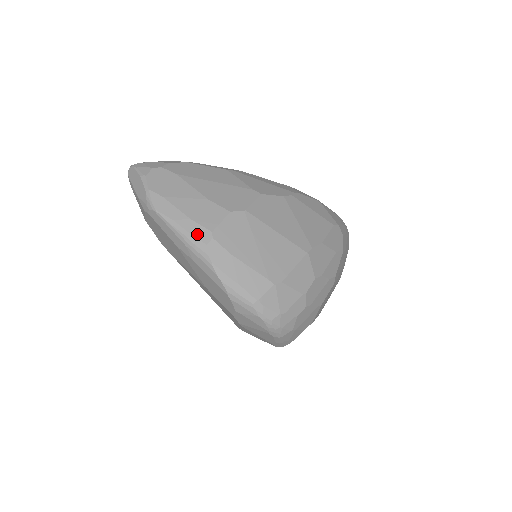
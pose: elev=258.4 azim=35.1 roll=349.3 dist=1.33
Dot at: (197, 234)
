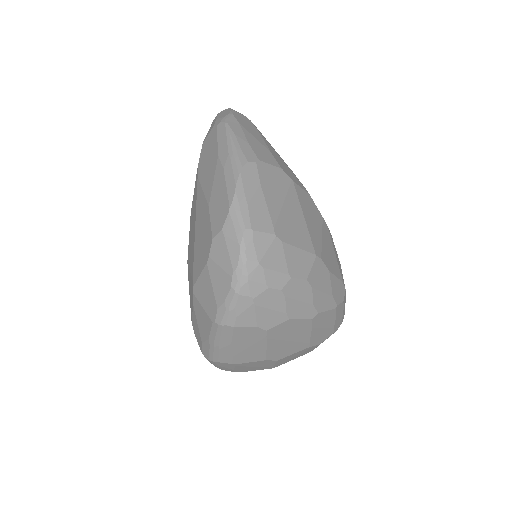
Dot at: (246, 152)
